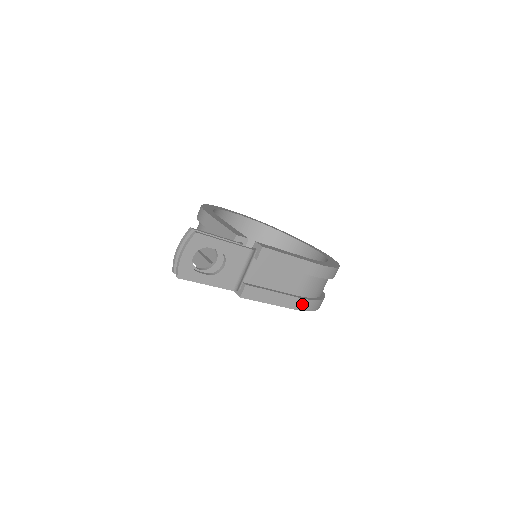
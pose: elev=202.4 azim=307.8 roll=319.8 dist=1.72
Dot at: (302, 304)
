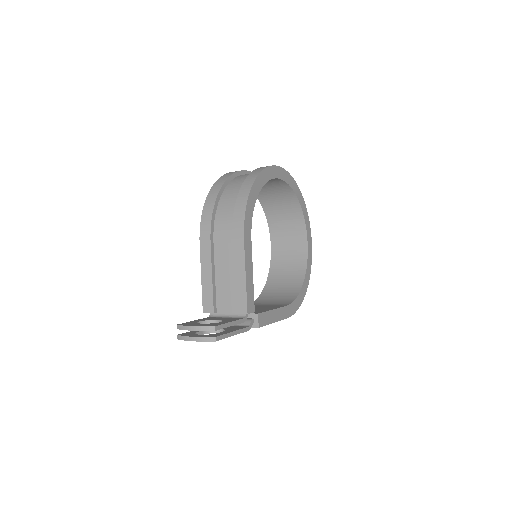
Dot at: occluded
